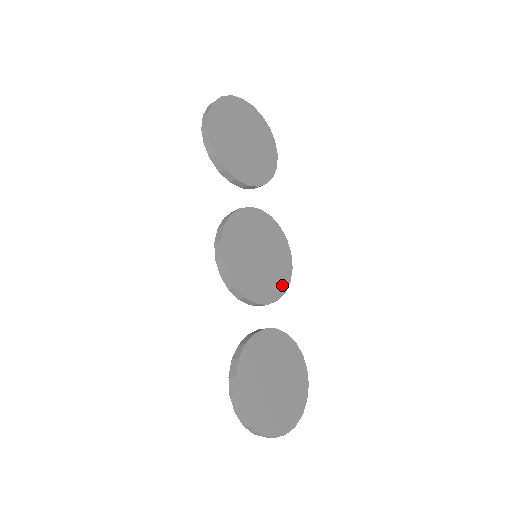
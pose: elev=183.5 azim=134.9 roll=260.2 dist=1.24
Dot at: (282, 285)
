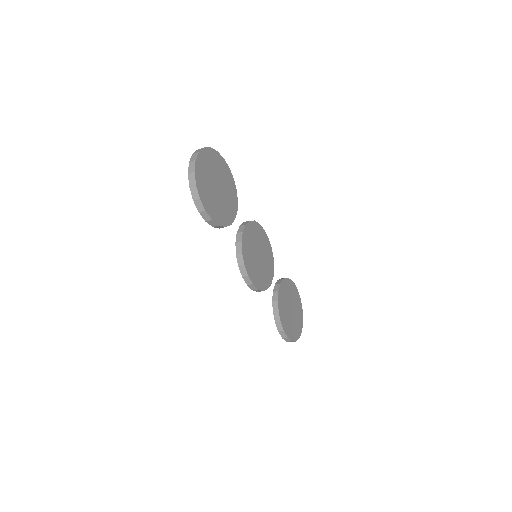
Dot at: (271, 256)
